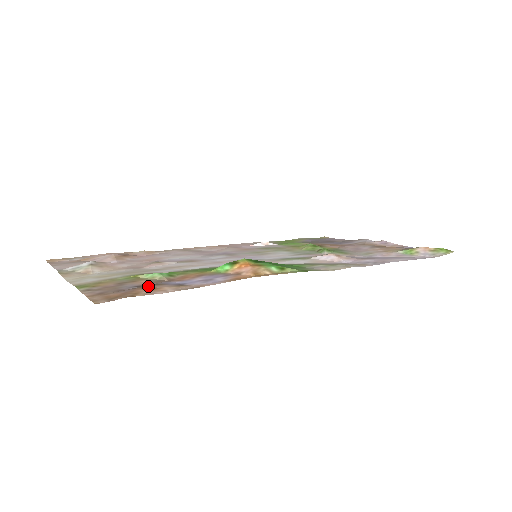
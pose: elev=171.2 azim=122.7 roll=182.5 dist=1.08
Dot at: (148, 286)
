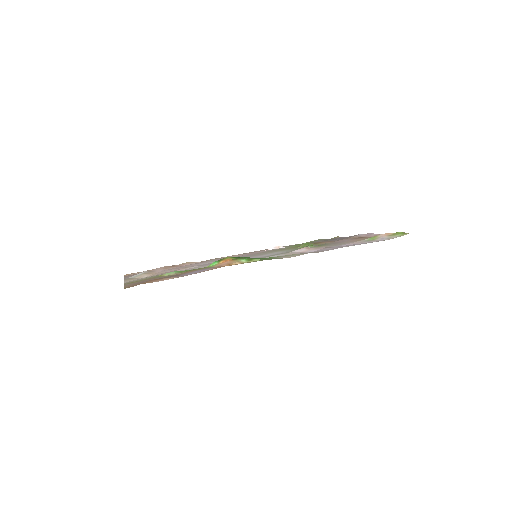
Dot at: (160, 278)
